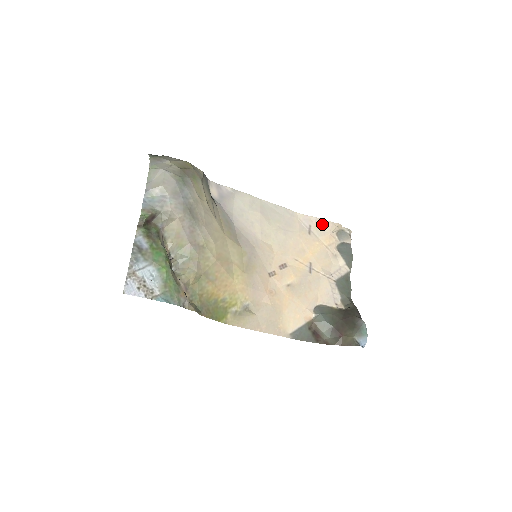
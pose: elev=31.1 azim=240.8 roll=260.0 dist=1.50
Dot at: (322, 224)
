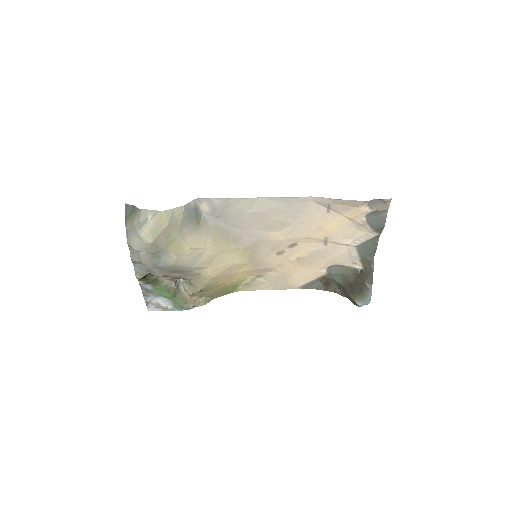
Dot at: (345, 203)
